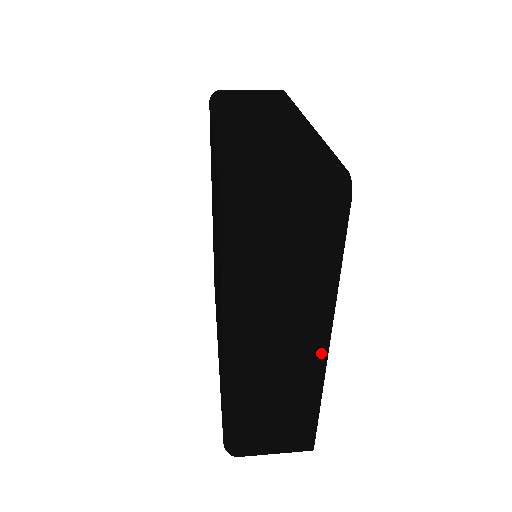
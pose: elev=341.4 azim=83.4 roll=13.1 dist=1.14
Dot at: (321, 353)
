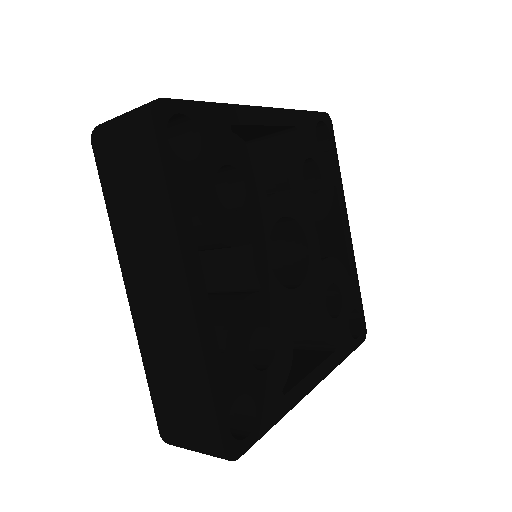
Dot at: (186, 300)
